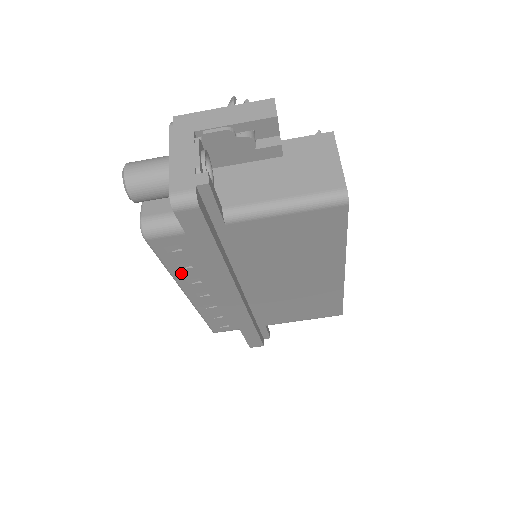
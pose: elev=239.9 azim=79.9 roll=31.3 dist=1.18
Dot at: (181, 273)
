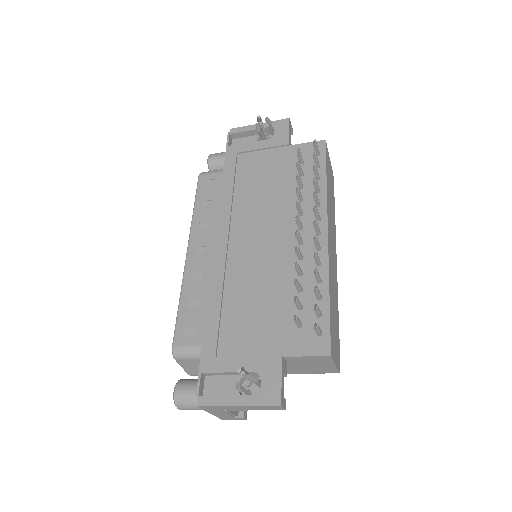
Dot at: occluded
